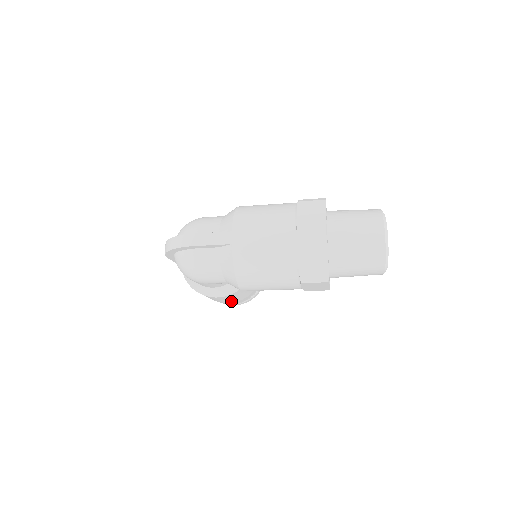
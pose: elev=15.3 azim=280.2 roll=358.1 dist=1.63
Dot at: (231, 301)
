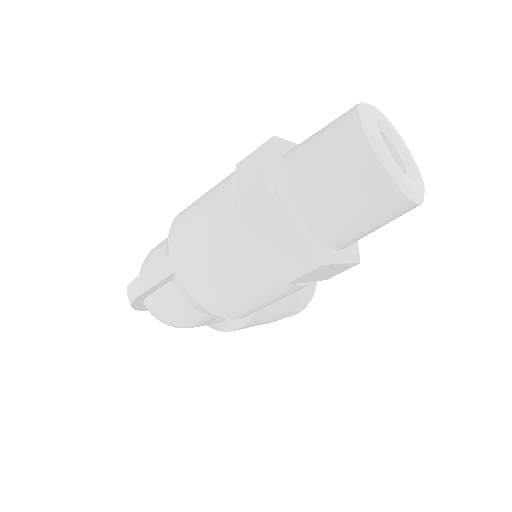
Dot at: (273, 319)
